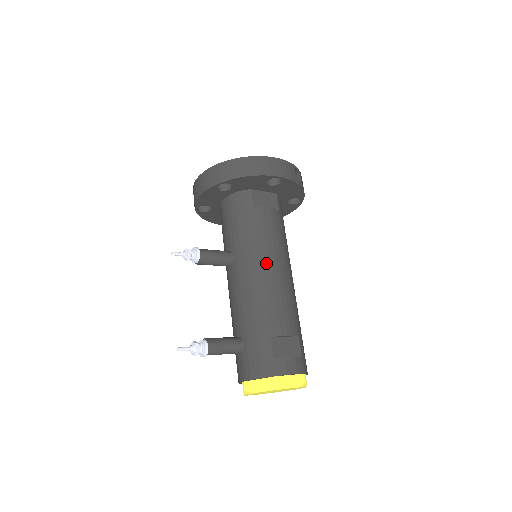
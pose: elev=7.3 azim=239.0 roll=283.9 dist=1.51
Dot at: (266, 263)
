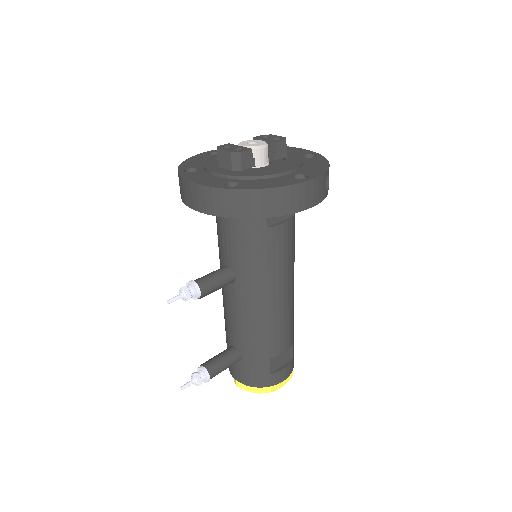
Dot at: (274, 292)
